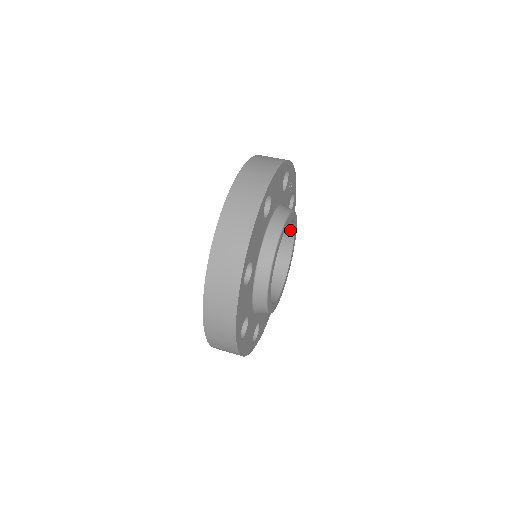
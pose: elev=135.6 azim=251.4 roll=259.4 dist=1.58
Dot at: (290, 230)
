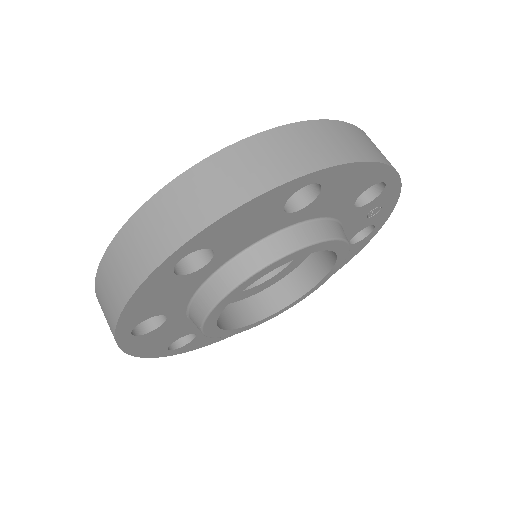
Dot at: (327, 263)
